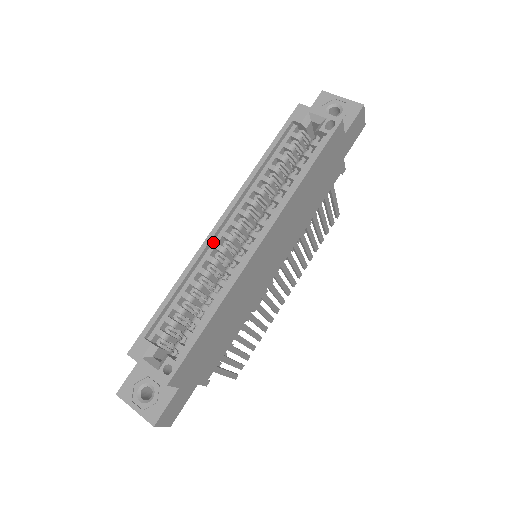
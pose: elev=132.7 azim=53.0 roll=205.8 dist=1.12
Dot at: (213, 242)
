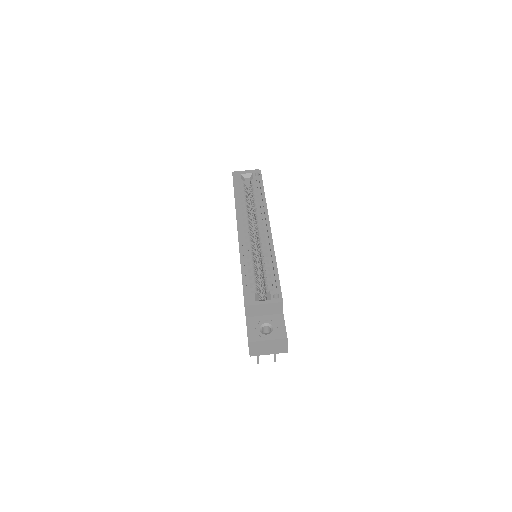
Dot at: (242, 240)
